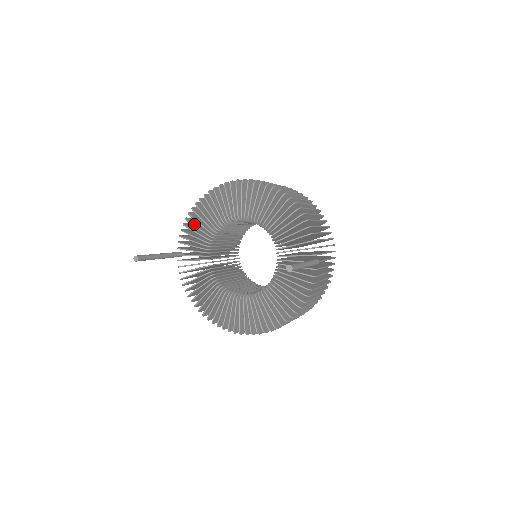
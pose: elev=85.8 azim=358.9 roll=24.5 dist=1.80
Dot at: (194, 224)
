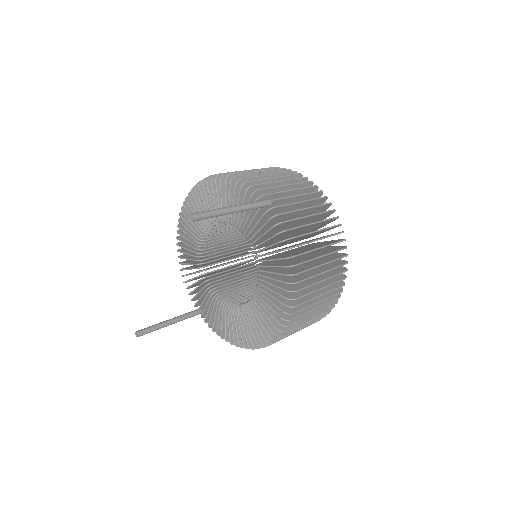
Dot at: (188, 274)
